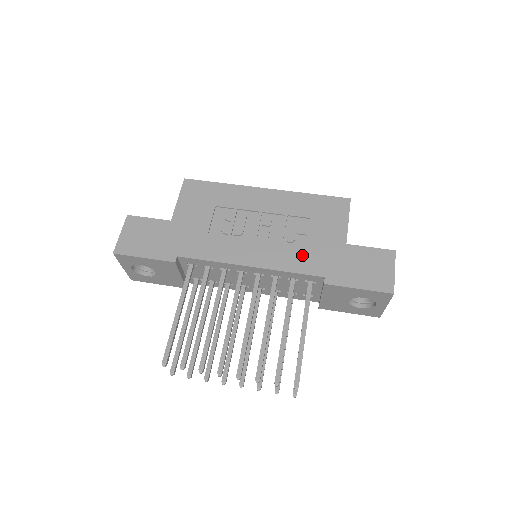
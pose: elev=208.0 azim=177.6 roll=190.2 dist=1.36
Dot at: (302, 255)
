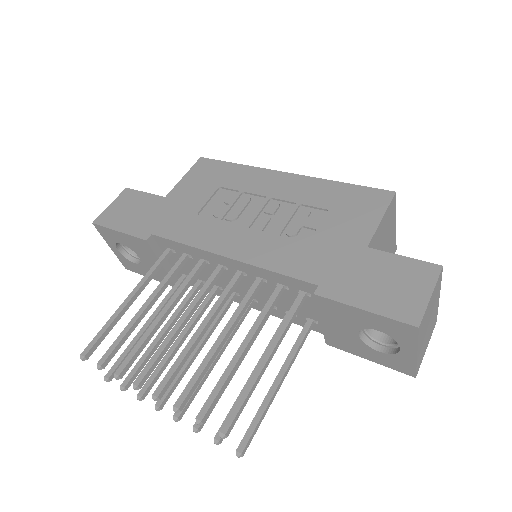
Dot at: (299, 253)
